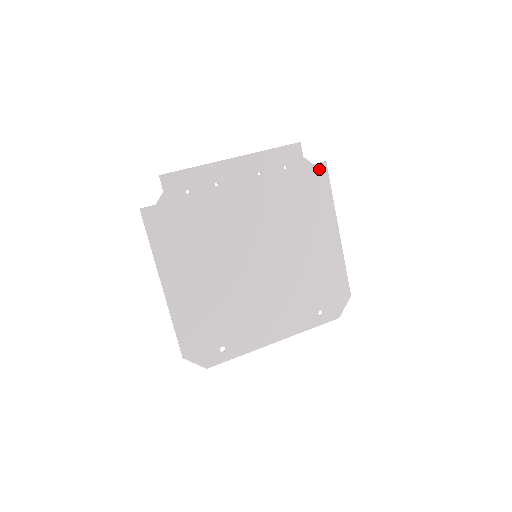
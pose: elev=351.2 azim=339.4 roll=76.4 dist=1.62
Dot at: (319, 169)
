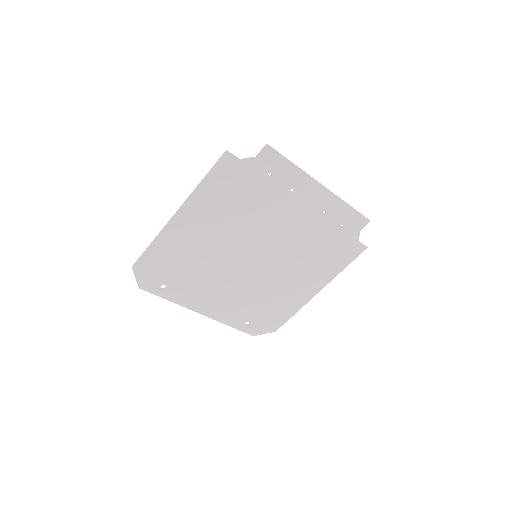
Dot at: (358, 247)
